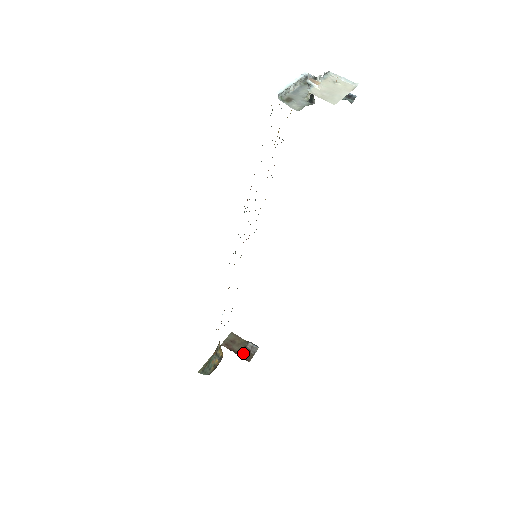
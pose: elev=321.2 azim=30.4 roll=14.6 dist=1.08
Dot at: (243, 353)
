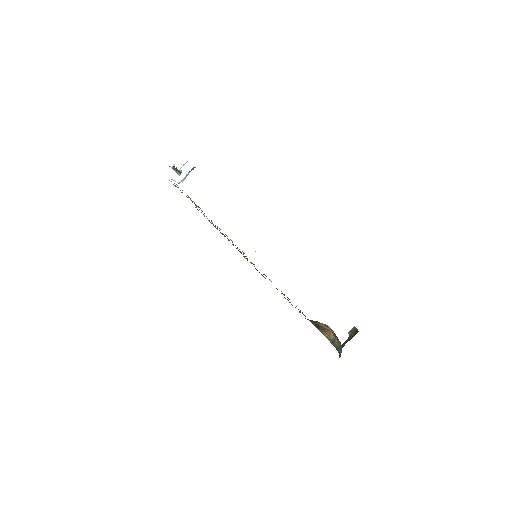
Dot at: (352, 337)
